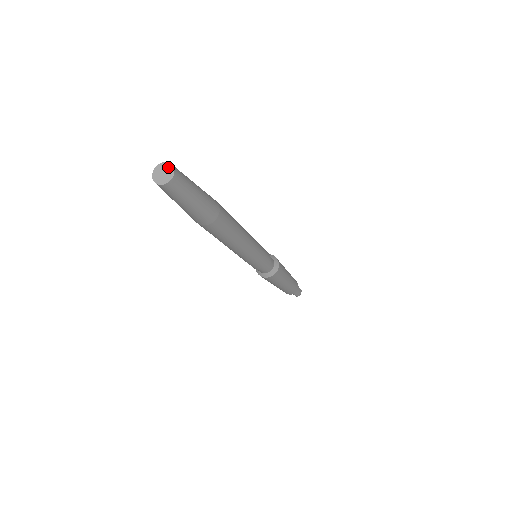
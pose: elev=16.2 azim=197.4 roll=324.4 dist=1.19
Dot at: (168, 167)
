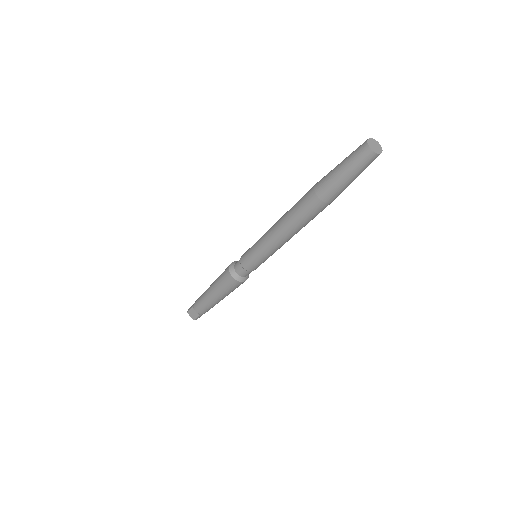
Dot at: (378, 144)
